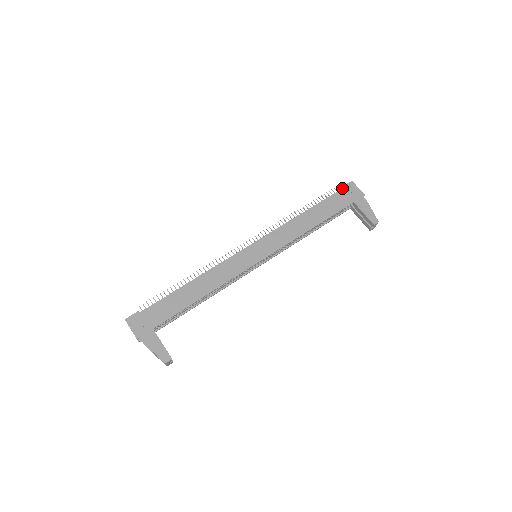
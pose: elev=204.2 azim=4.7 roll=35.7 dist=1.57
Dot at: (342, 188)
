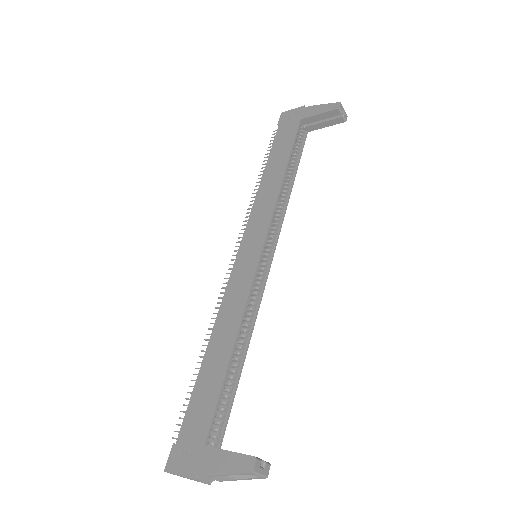
Dot at: (278, 125)
